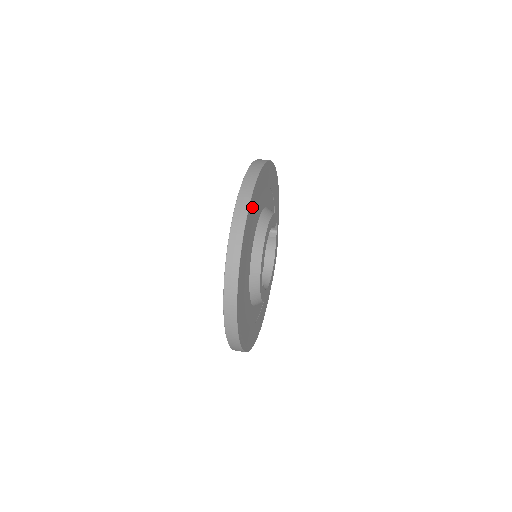
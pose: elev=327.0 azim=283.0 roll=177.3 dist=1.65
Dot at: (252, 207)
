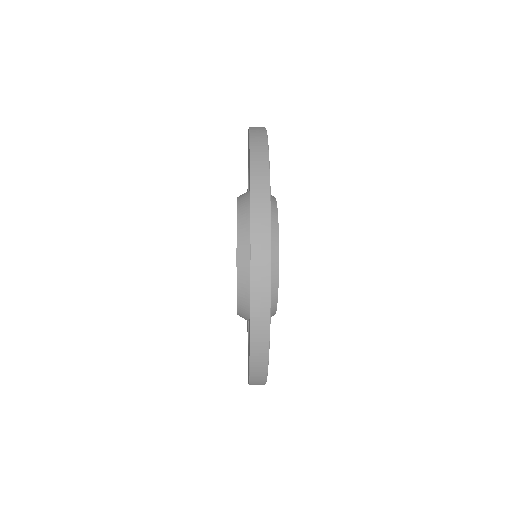
Dot at: occluded
